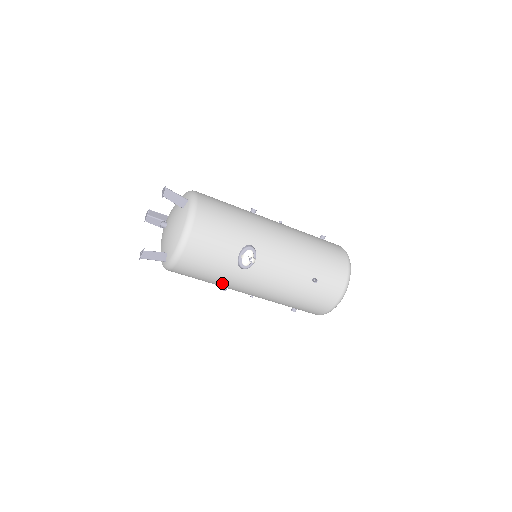
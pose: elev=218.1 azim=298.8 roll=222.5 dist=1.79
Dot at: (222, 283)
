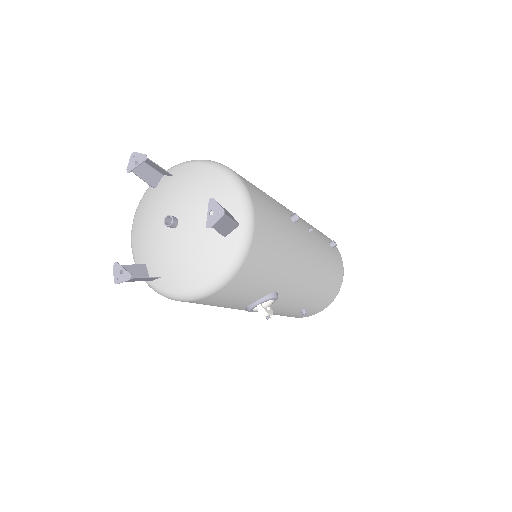
Dot at: occluded
